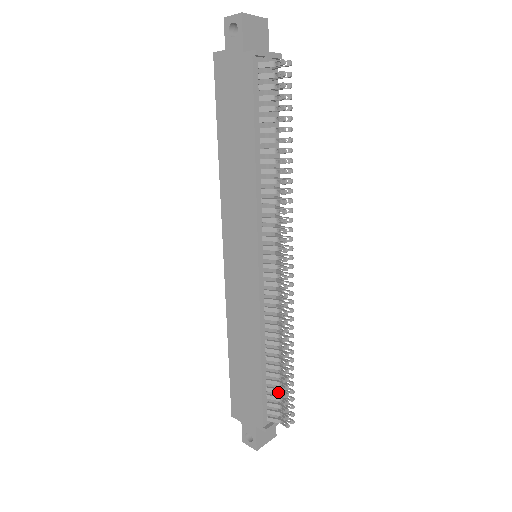
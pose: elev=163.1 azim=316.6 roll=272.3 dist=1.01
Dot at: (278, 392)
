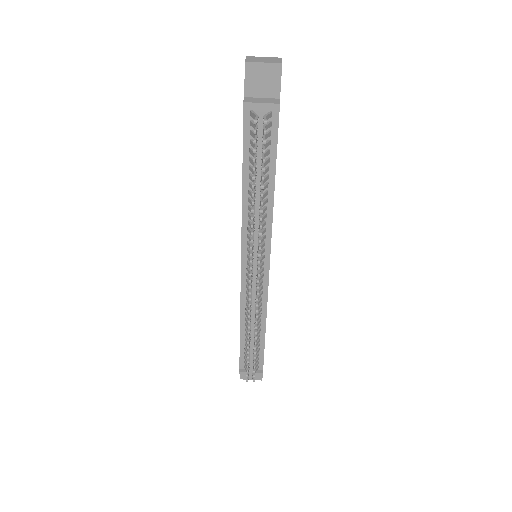
Dot at: occluded
